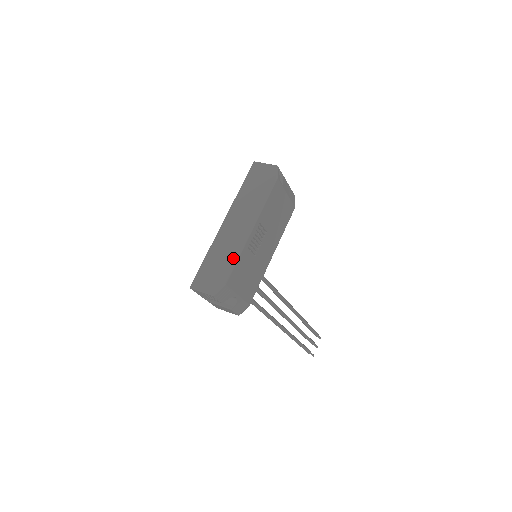
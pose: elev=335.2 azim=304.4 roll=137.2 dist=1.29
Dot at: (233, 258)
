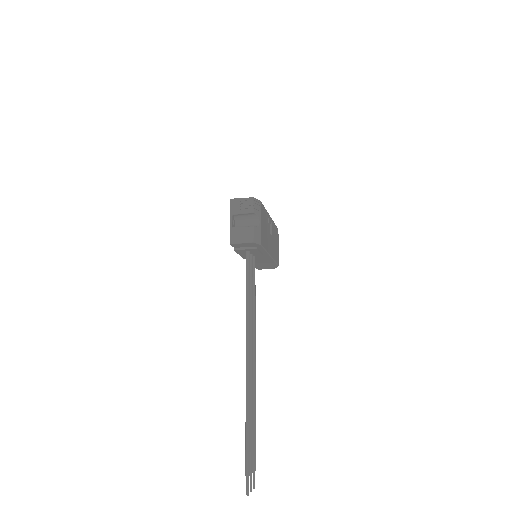
Dot at: occluded
